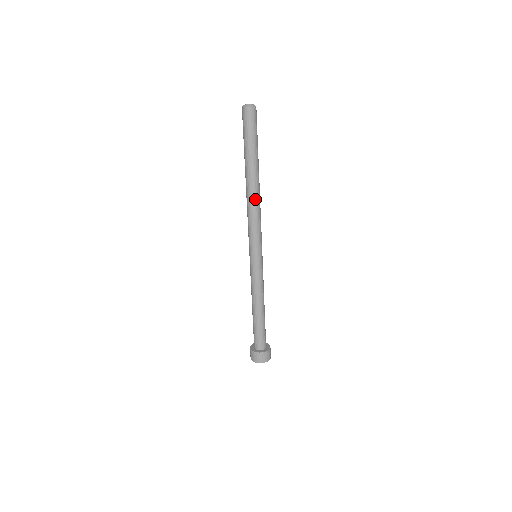
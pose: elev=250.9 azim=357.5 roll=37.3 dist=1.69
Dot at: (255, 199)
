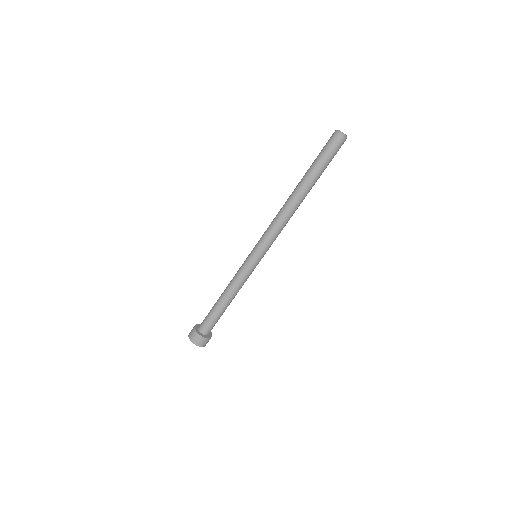
Dot at: (287, 208)
